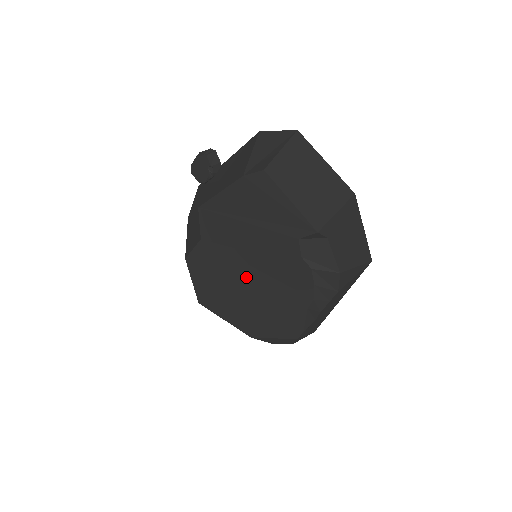
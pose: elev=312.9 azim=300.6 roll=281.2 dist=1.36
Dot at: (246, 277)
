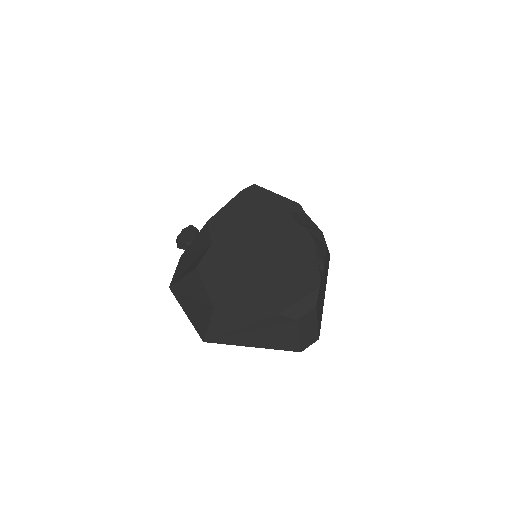
Dot at: (259, 256)
